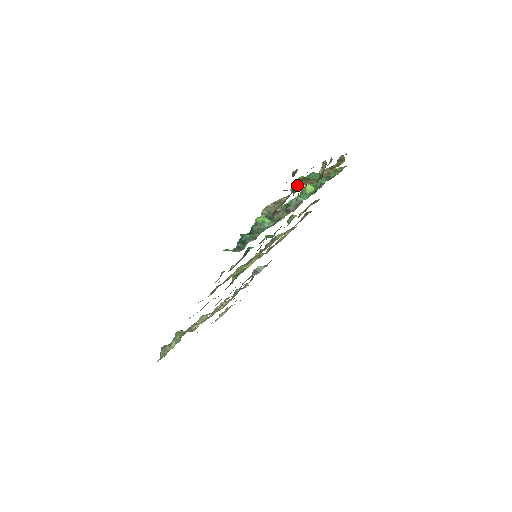
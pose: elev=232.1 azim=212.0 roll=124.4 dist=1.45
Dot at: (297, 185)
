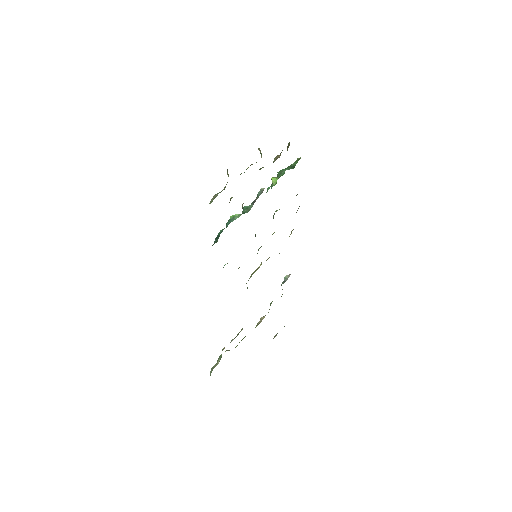
Dot at: (241, 173)
